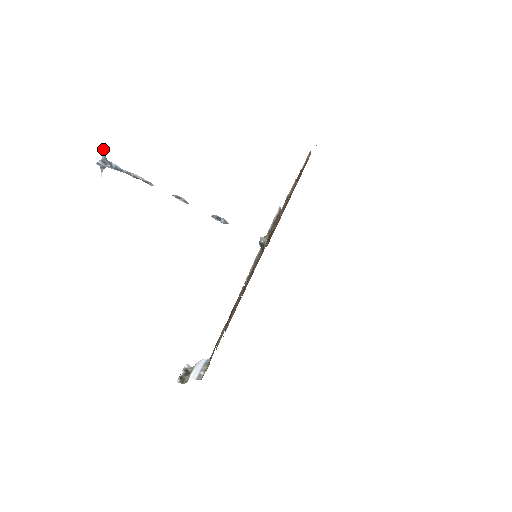
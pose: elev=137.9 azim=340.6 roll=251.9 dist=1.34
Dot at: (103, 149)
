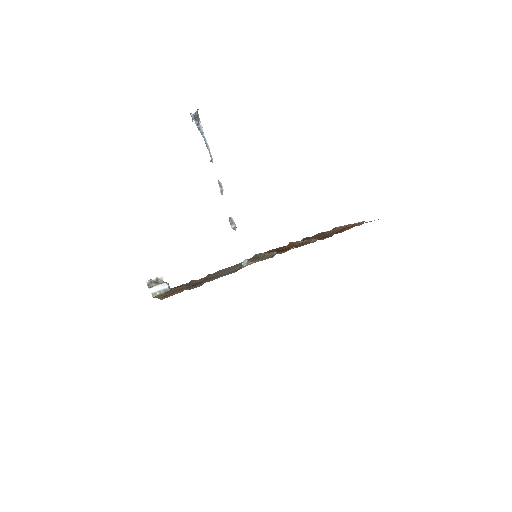
Dot at: (197, 110)
